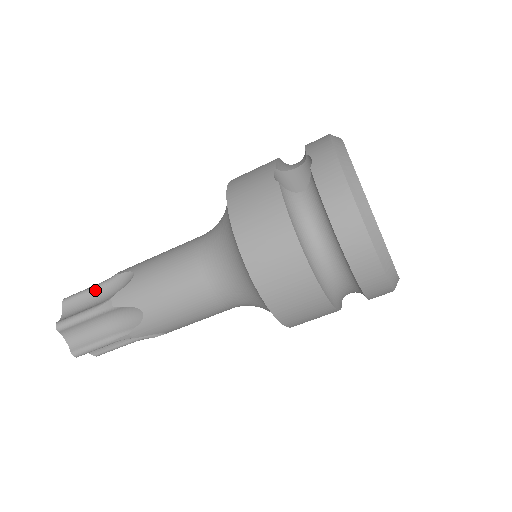
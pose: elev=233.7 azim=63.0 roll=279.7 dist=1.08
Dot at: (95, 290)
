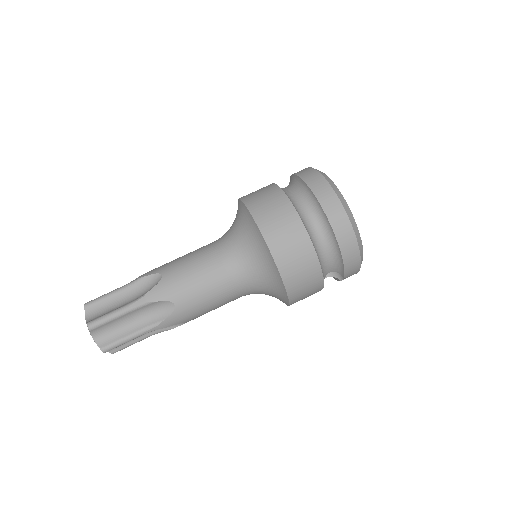
Dot at: occluded
